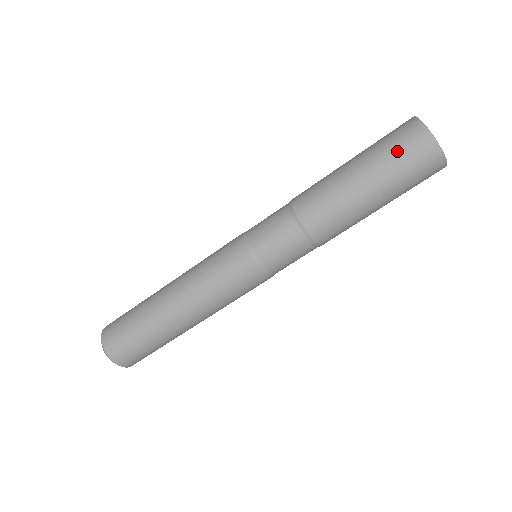
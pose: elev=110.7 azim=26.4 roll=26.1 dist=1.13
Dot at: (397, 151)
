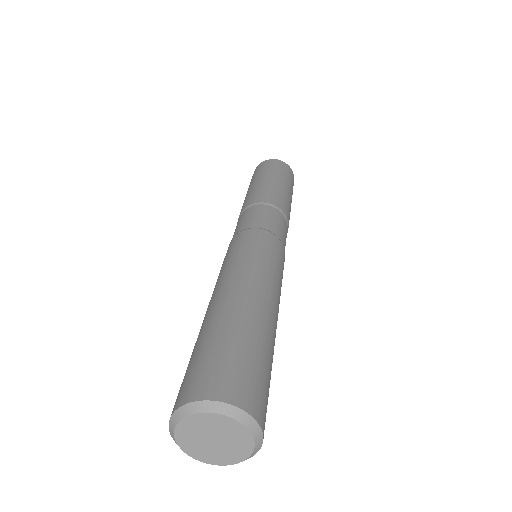
Dot at: (273, 167)
